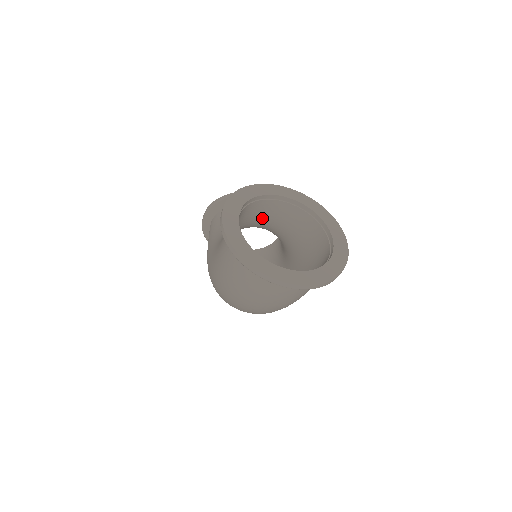
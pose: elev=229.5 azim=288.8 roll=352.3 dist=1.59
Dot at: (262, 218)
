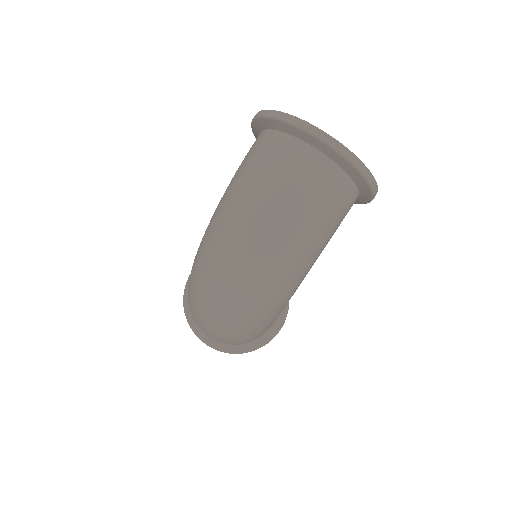
Dot at: occluded
